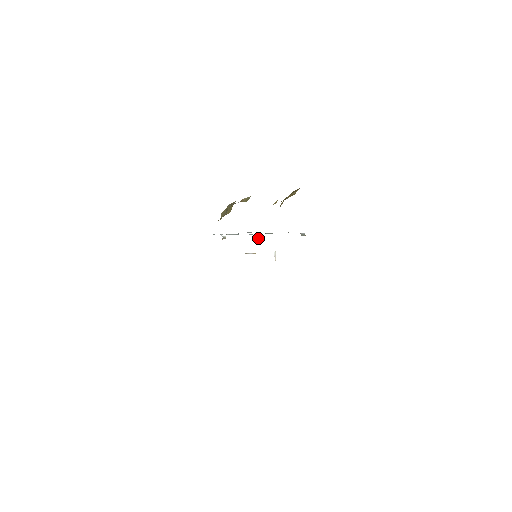
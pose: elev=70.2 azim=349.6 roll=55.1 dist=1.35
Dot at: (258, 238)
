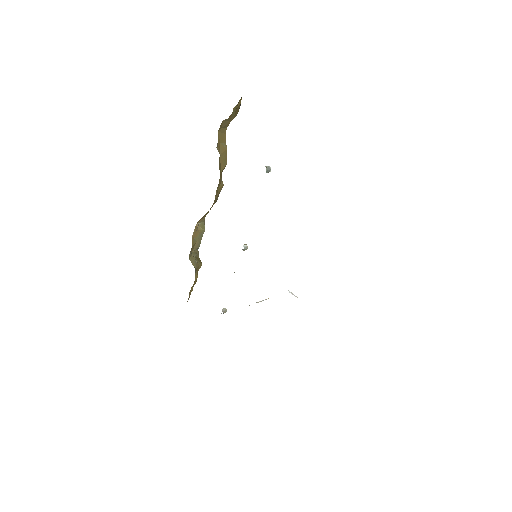
Dot at: (245, 248)
